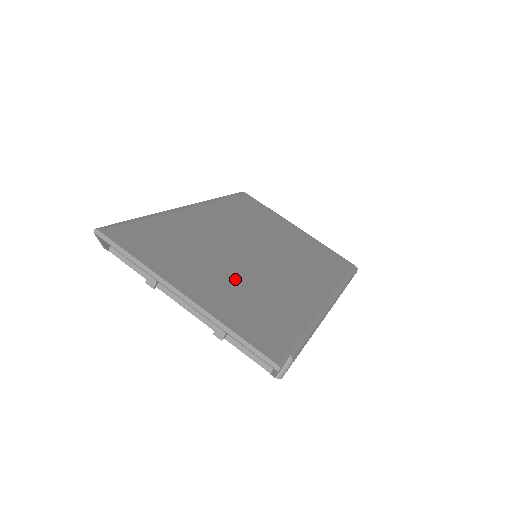
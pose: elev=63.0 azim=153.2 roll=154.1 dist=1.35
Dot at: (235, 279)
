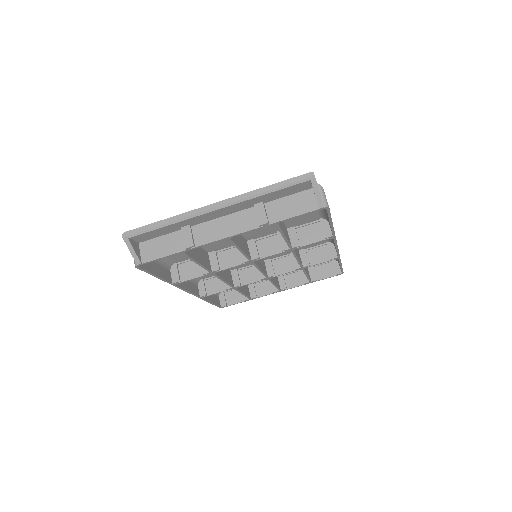
Dot at: occluded
